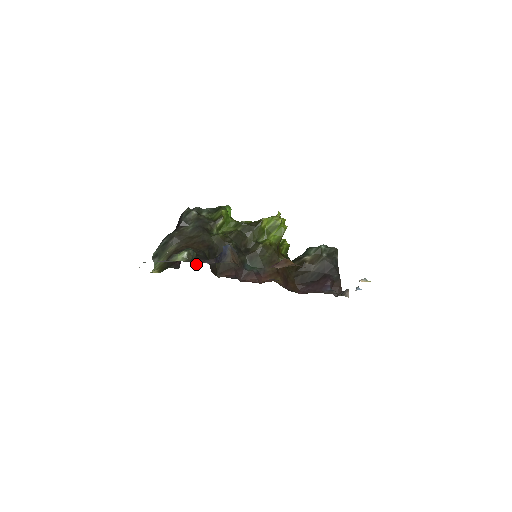
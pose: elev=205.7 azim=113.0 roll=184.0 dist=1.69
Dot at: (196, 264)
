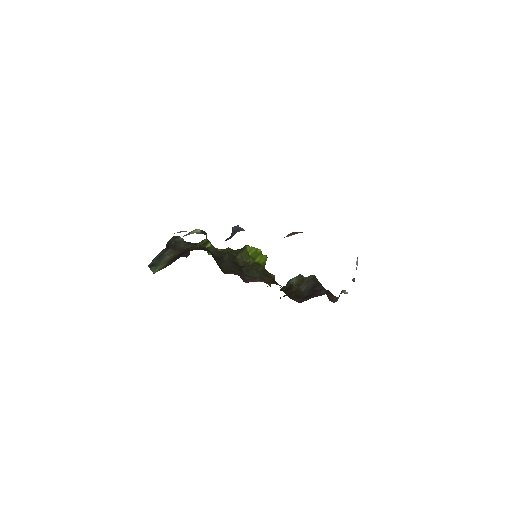
Dot at: occluded
